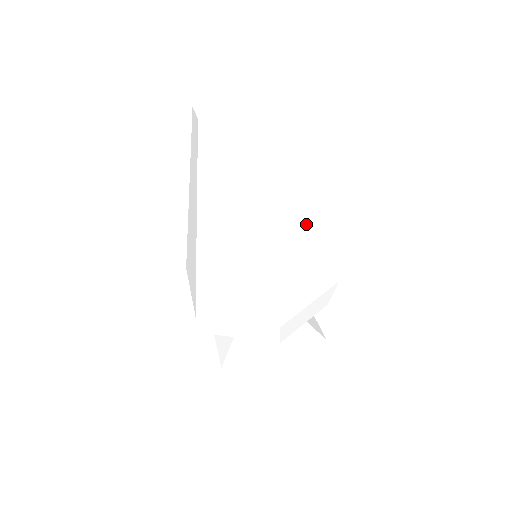
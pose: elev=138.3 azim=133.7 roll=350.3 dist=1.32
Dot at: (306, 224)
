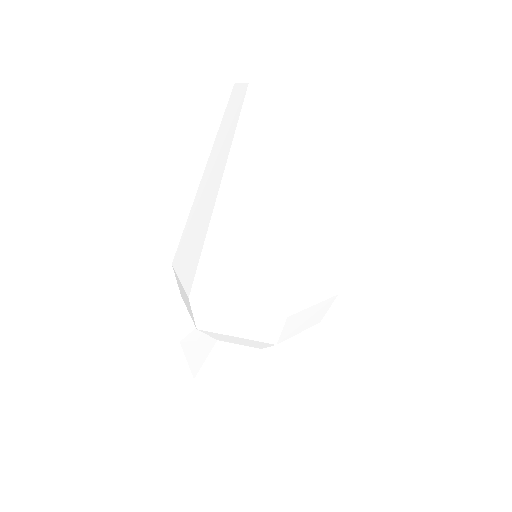
Dot at: (272, 222)
